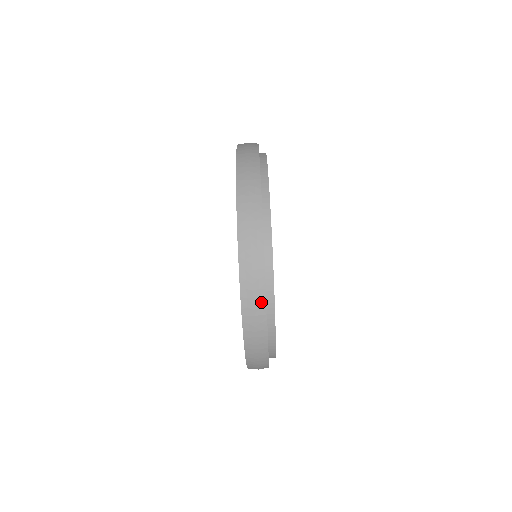
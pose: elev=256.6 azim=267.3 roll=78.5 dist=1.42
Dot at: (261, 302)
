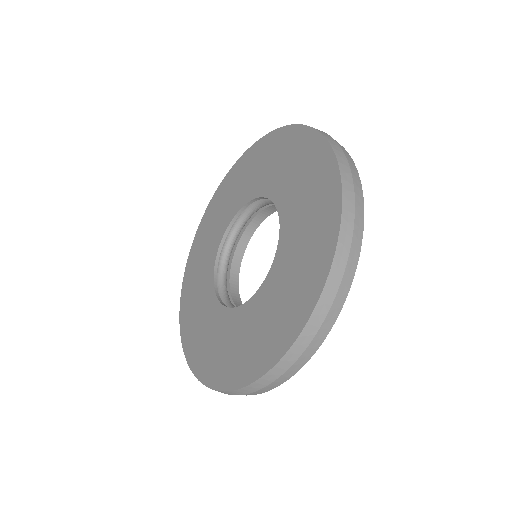
Dot at: (335, 313)
